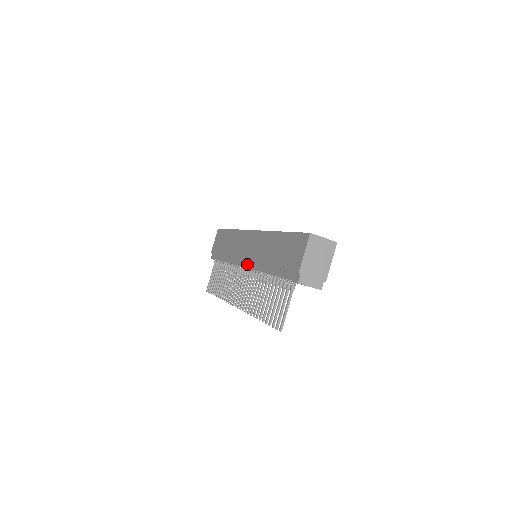
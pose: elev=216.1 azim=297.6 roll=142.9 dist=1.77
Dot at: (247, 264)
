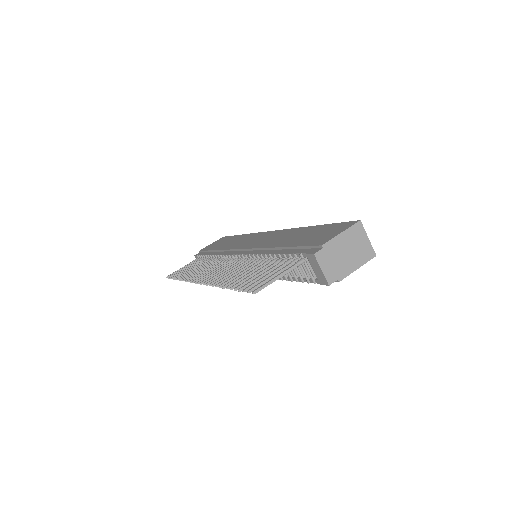
Dot at: (244, 251)
